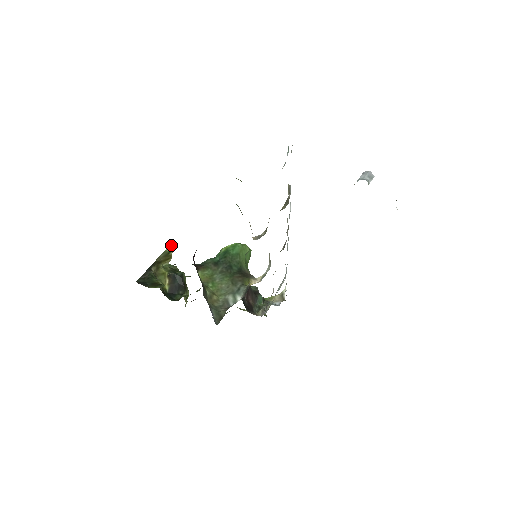
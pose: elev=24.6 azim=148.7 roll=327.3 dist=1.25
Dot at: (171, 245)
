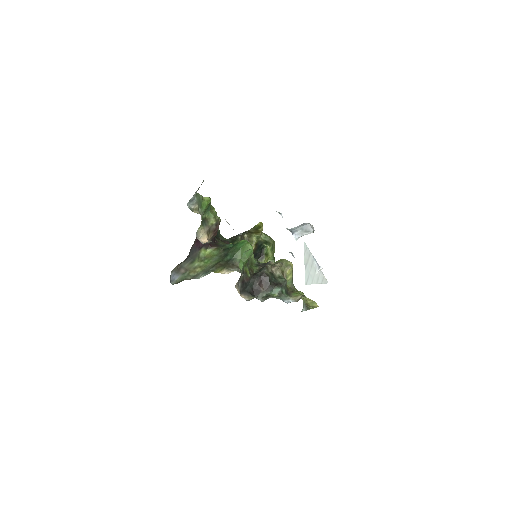
Dot at: (259, 223)
